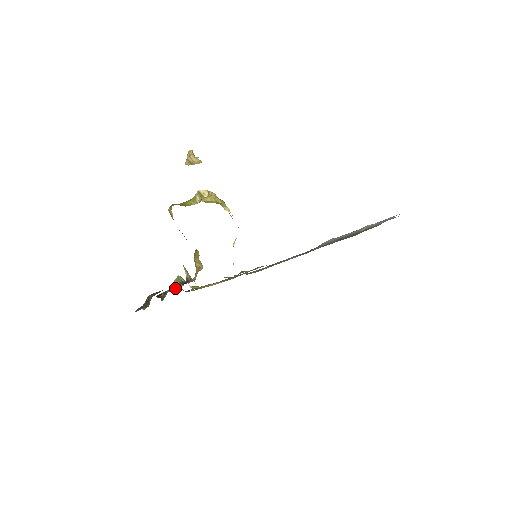
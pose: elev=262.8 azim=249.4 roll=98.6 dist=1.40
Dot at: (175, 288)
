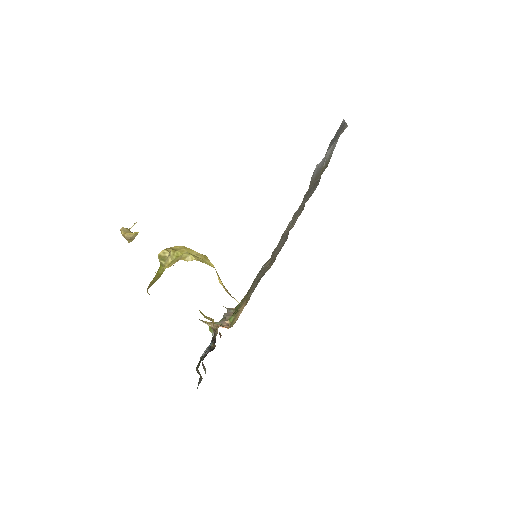
Dot at: occluded
